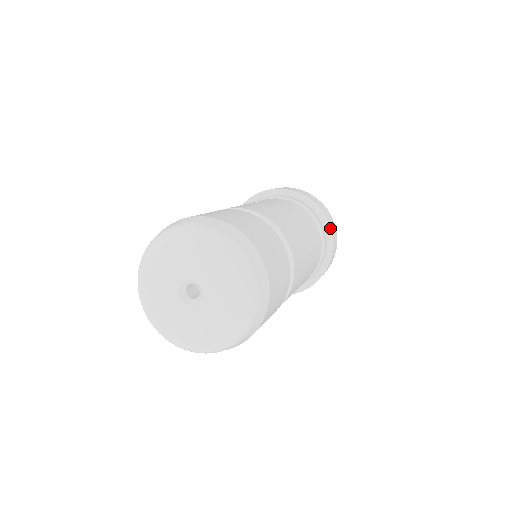
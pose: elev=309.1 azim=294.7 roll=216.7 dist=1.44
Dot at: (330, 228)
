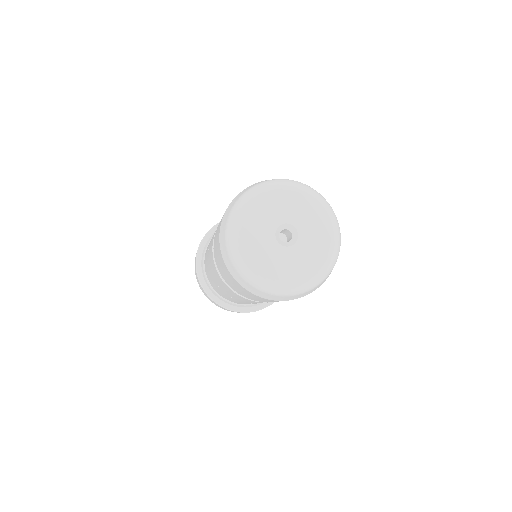
Dot at: occluded
